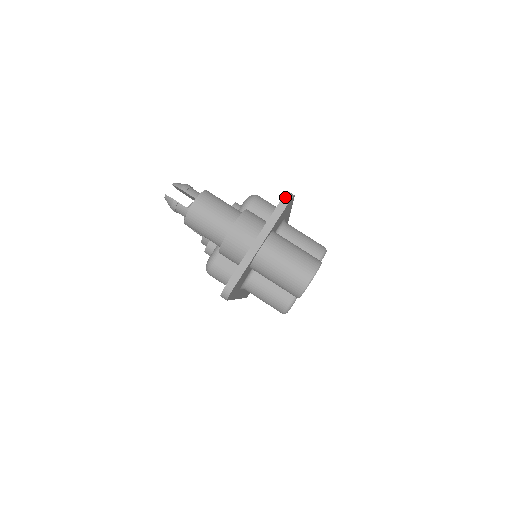
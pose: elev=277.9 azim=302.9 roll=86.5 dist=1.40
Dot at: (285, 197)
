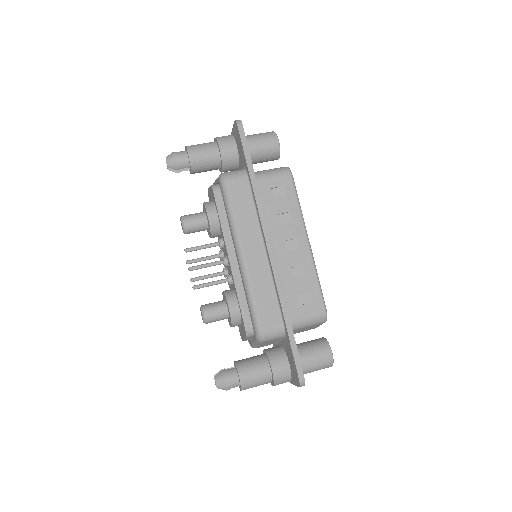
Dot at: occluded
